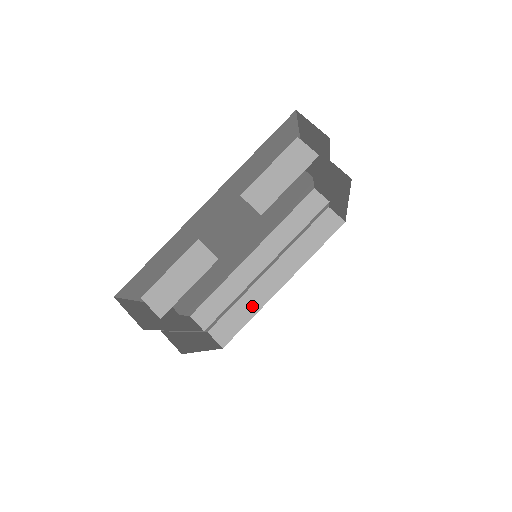
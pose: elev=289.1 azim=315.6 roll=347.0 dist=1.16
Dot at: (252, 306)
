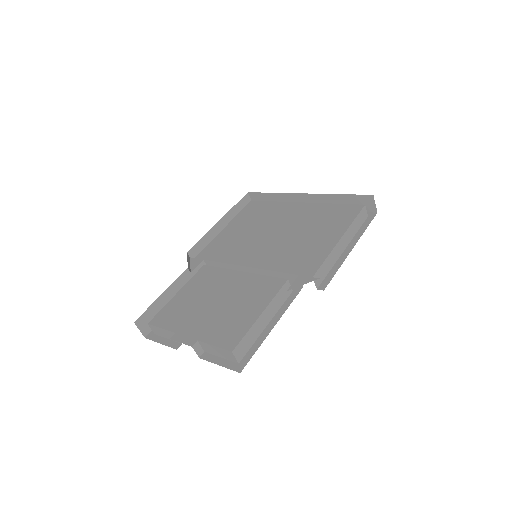
Dot at: occluded
